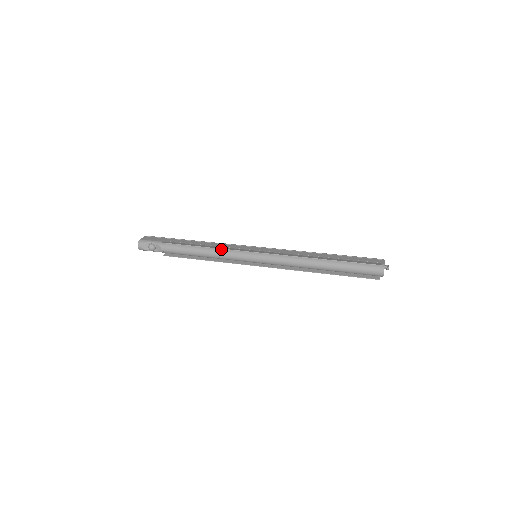
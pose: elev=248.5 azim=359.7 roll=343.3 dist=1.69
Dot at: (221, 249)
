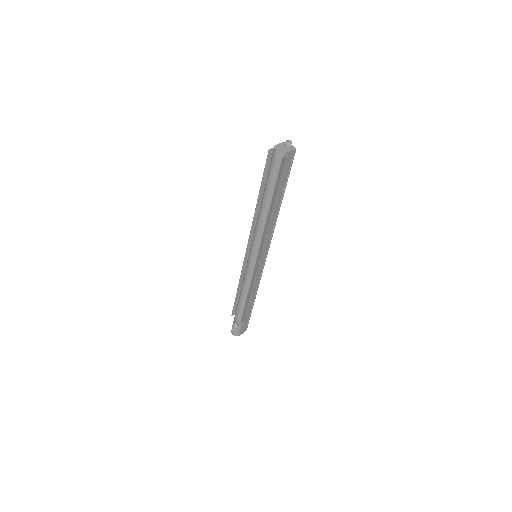
Dot at: (243, 278)
